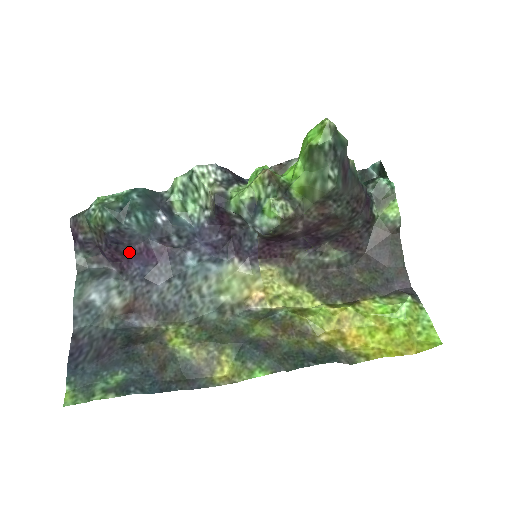
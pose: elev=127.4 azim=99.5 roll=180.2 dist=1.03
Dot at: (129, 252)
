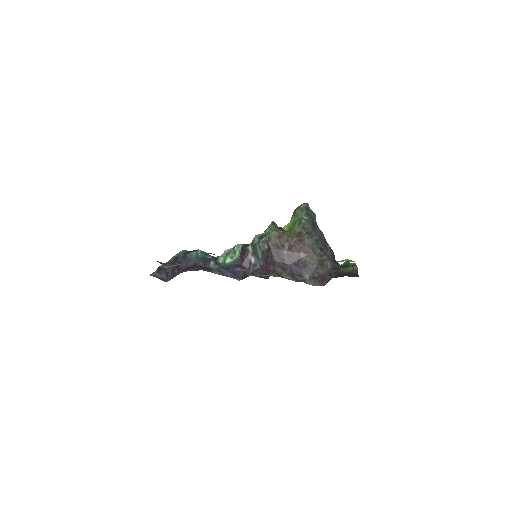
Dot at: (183, 269)
